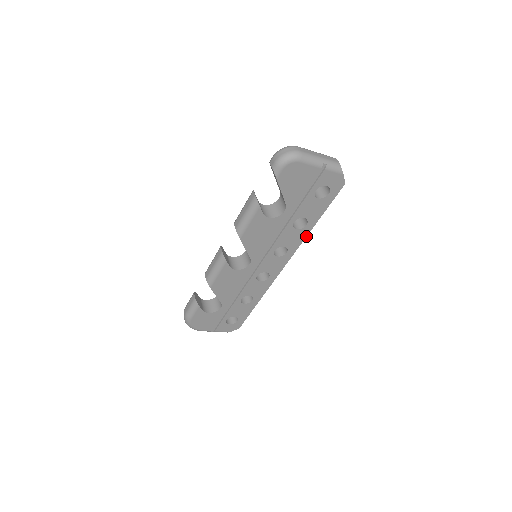
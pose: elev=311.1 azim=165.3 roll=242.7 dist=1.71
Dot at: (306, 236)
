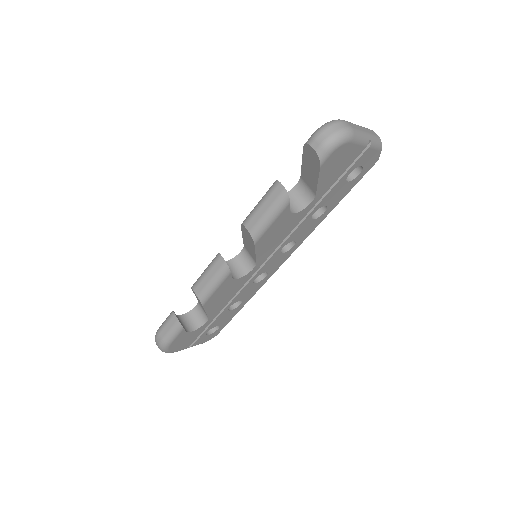
Dot at: (318, 224)
